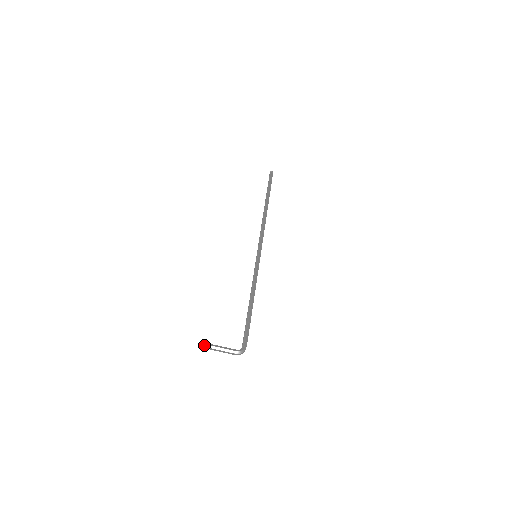
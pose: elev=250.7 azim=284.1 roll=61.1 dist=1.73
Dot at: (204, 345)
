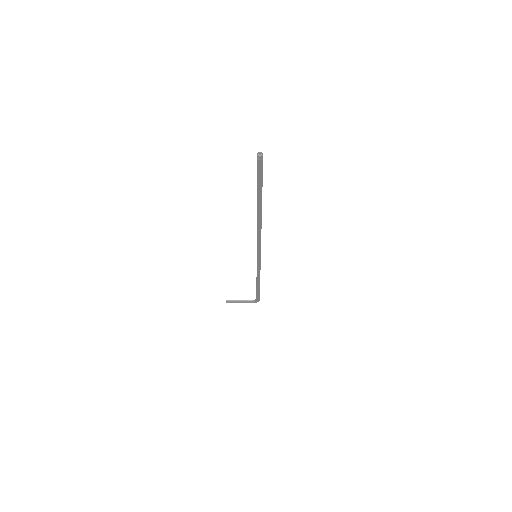
Dot at: occluded
